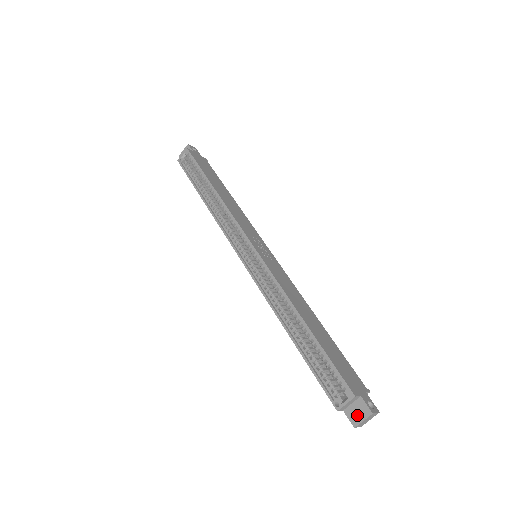
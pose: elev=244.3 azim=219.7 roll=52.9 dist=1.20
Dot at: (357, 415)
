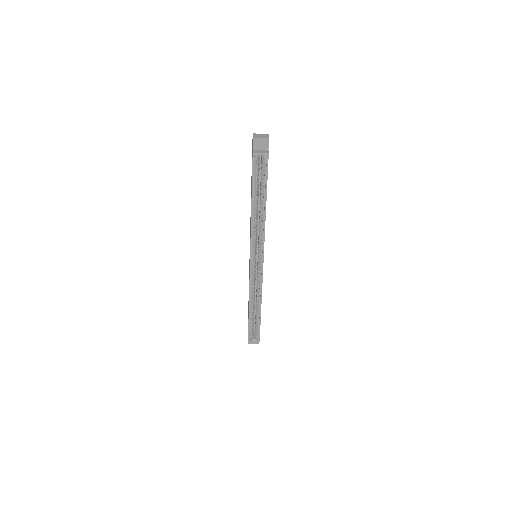
Dot at: (253, 342)
